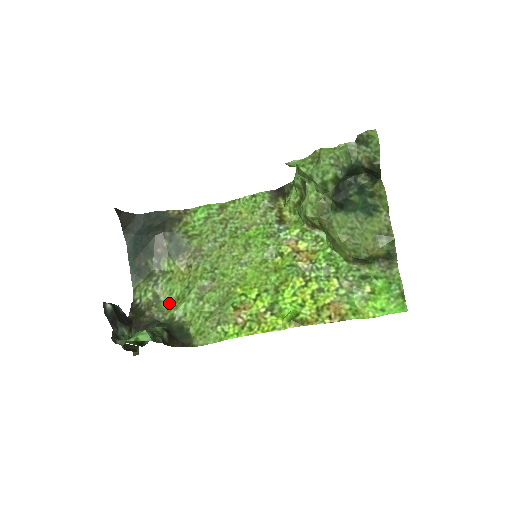
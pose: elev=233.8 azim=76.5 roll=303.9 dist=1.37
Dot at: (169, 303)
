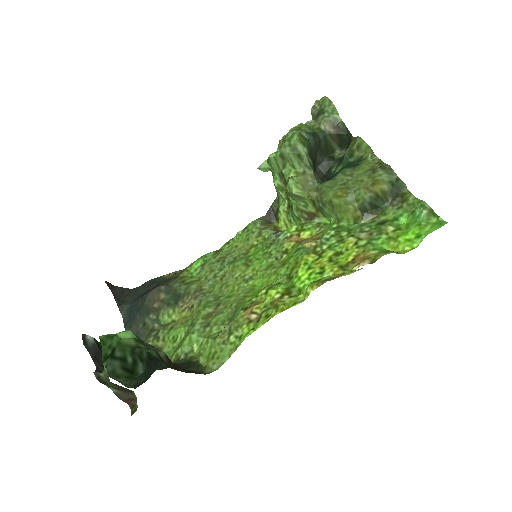
Dot at: (173, 350)
